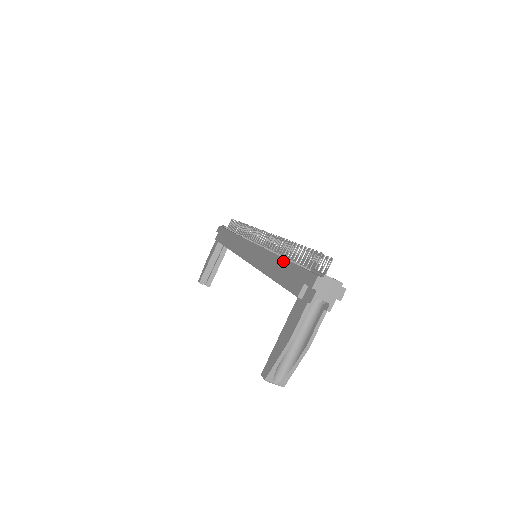
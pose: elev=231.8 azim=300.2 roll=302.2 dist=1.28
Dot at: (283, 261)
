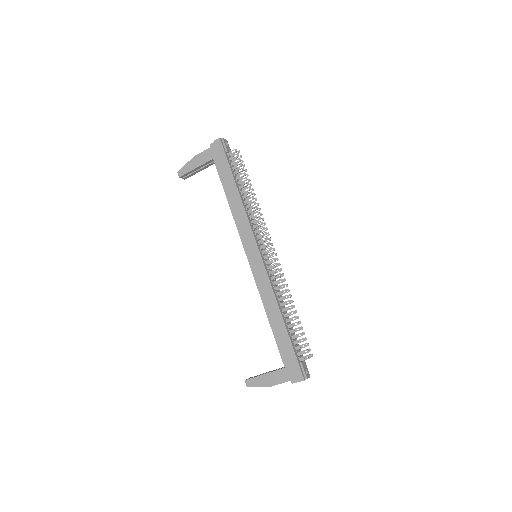
Dot at: (285, 330)
